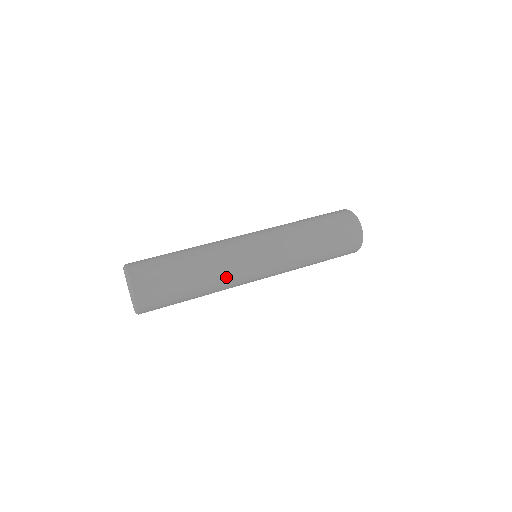
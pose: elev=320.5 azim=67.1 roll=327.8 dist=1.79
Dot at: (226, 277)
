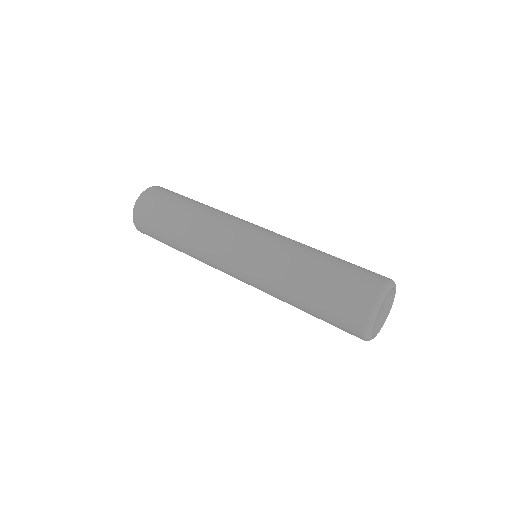
Dot at: (209, 225)
